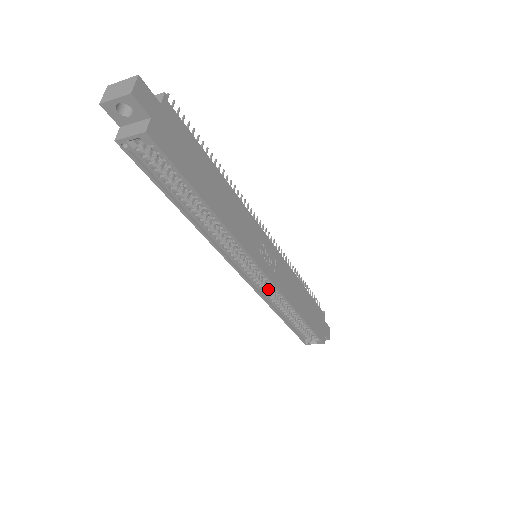
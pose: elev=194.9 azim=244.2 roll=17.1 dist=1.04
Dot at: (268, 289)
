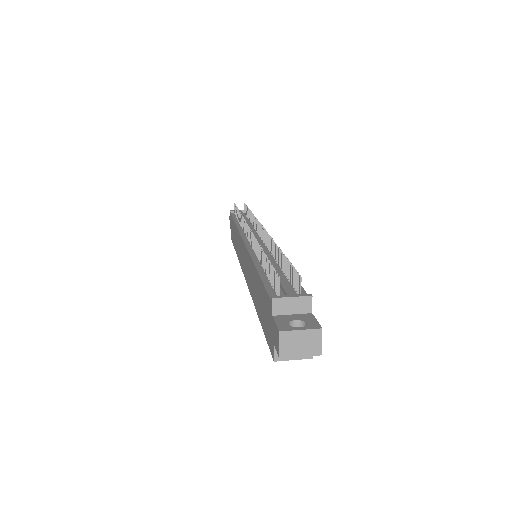
Dot at: occluded
